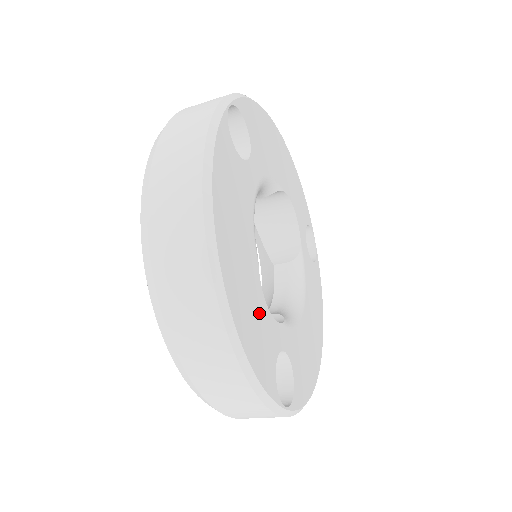
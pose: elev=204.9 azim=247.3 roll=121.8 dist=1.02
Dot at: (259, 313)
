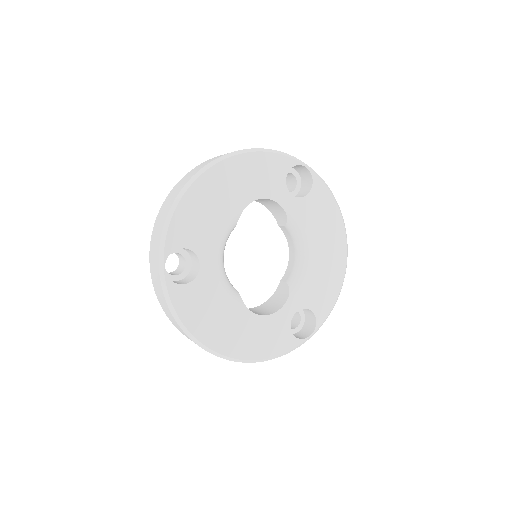
Dot at: (262, 329)
